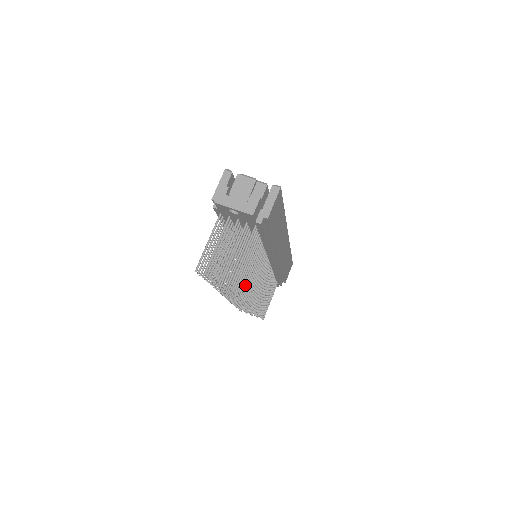
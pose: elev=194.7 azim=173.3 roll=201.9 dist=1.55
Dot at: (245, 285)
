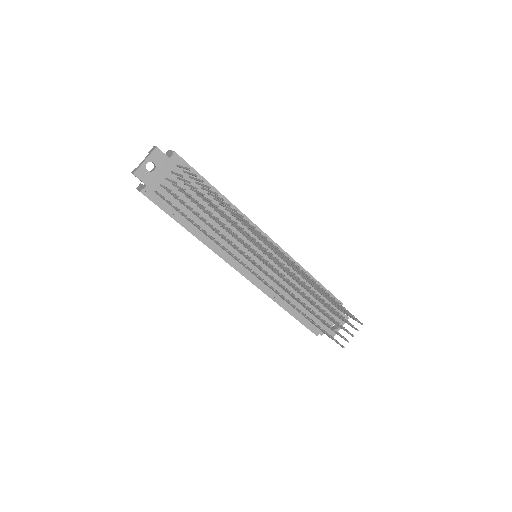
Dot at: (232, 210)
